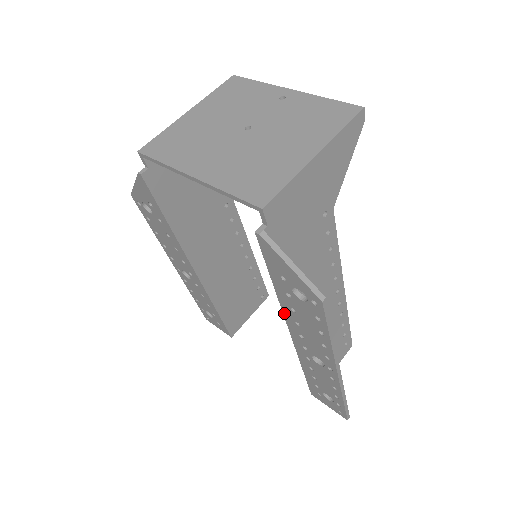
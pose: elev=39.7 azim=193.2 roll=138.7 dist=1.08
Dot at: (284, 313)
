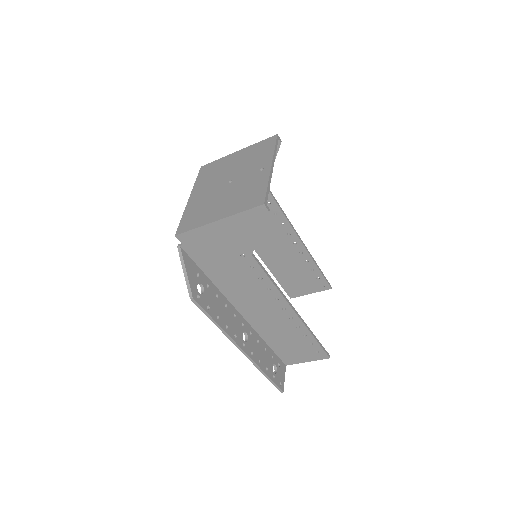
Dot at: (223, 296)
